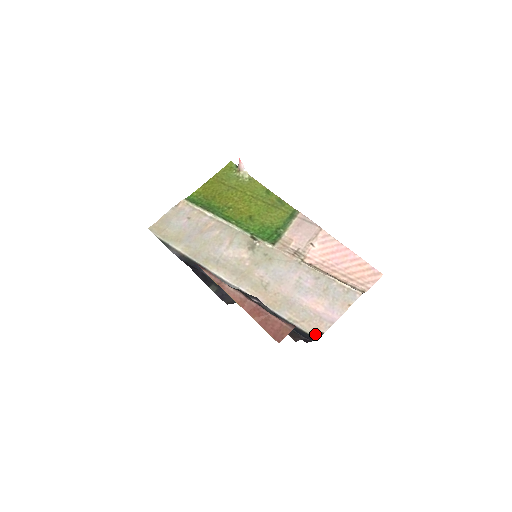
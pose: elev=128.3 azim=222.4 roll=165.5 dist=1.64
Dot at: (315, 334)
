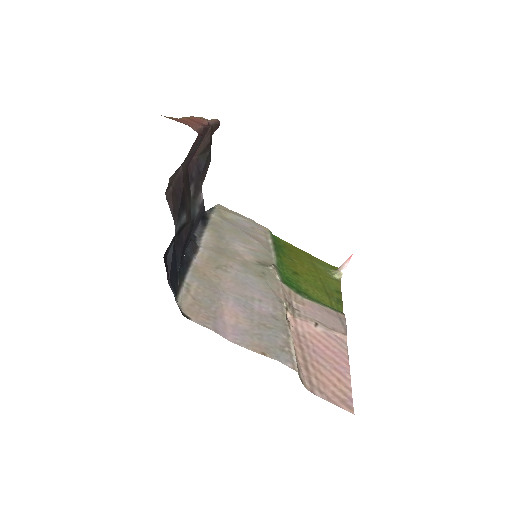
Dot at: (181, 308)
